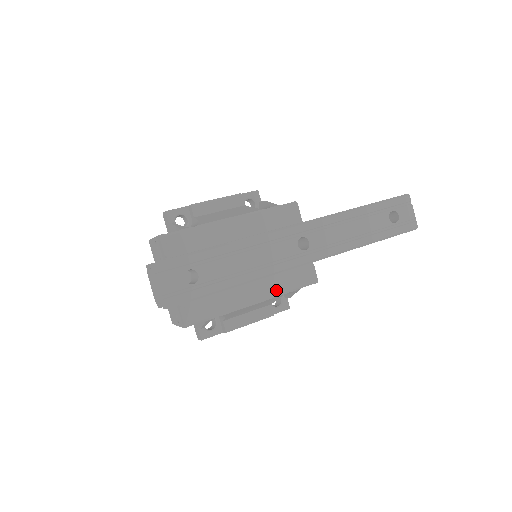
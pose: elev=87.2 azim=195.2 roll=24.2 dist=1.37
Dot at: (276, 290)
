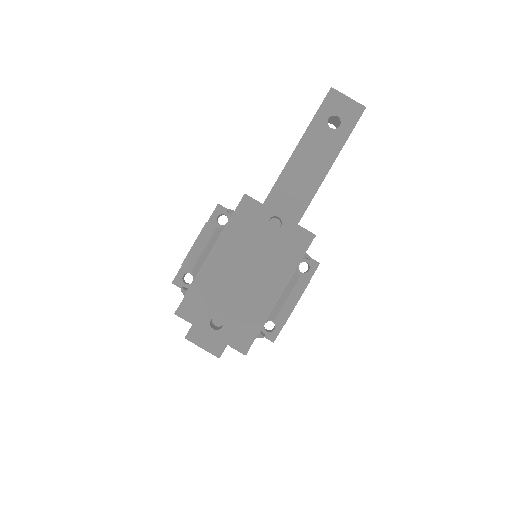
Dot at: (287, 273)
